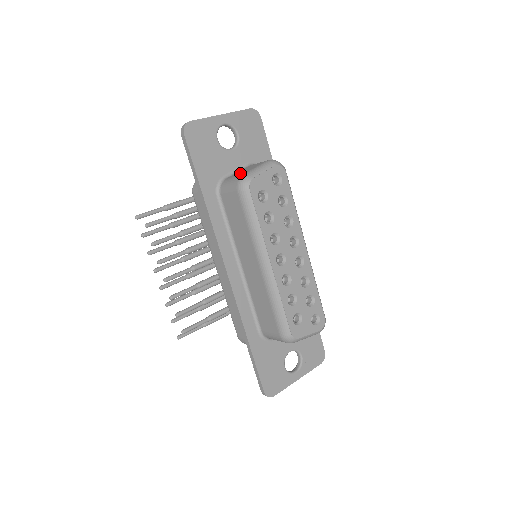
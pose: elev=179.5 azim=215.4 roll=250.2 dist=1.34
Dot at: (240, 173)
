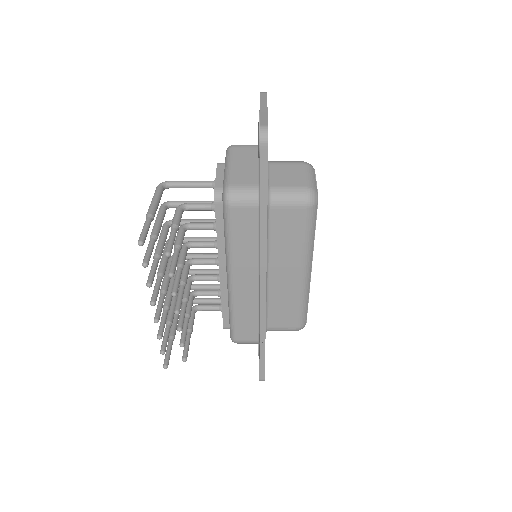
Dot at: (291, 181)
